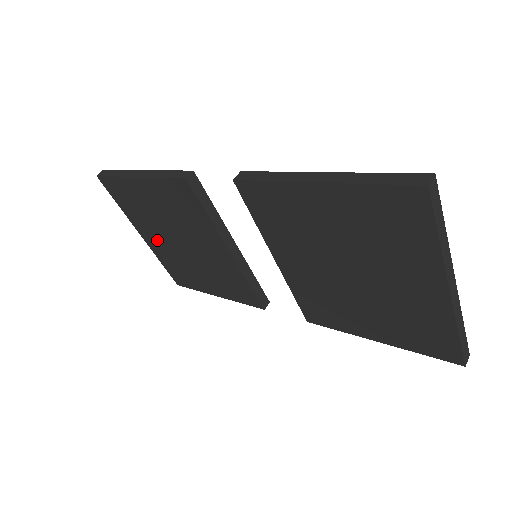
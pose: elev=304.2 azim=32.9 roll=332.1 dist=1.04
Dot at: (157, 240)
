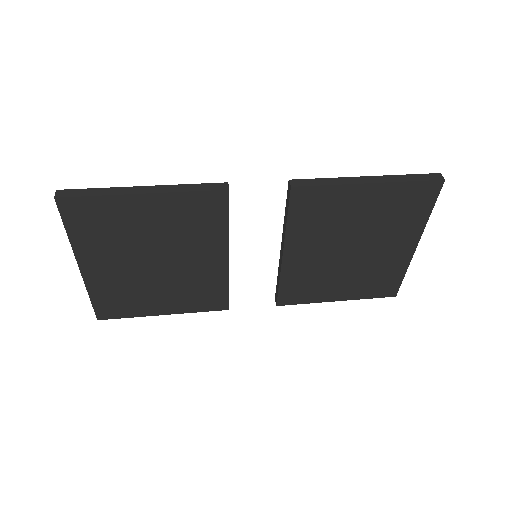
Dot at: (110, 267)
